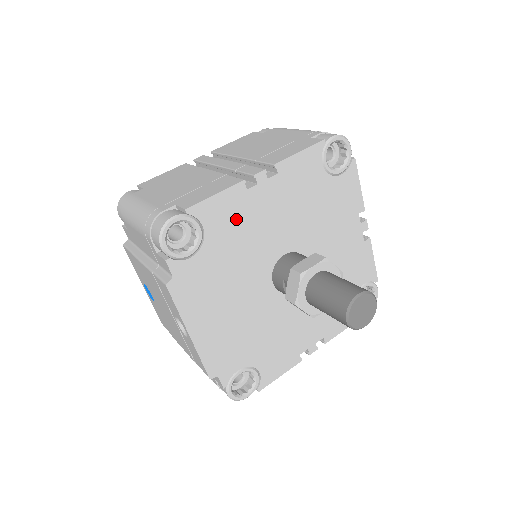
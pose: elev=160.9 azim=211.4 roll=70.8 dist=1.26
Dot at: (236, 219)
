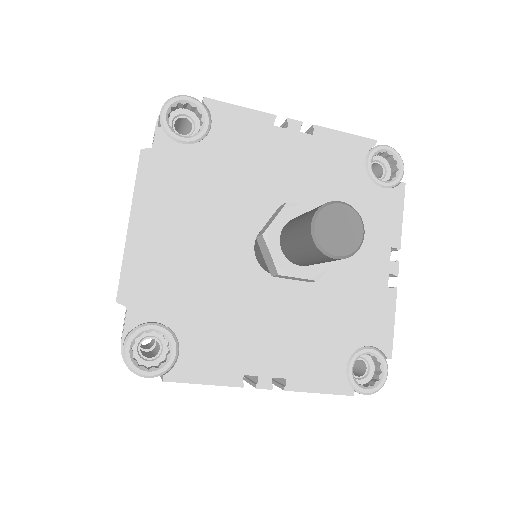
Dot at: (249, 144)
